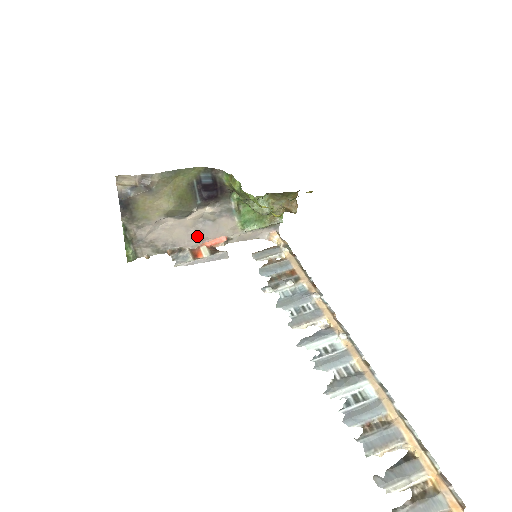
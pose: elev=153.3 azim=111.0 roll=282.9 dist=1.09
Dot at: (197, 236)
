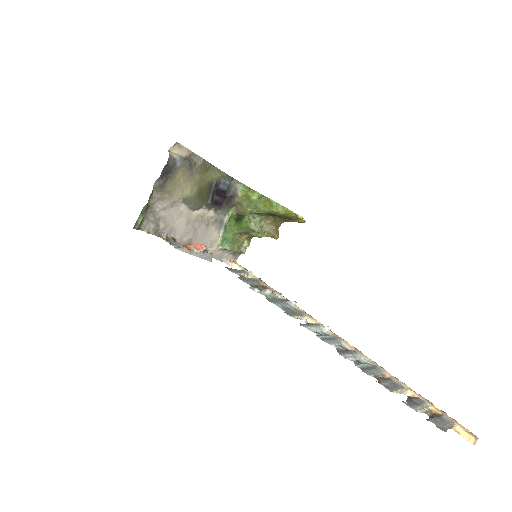
Dot at: (189, 234)
